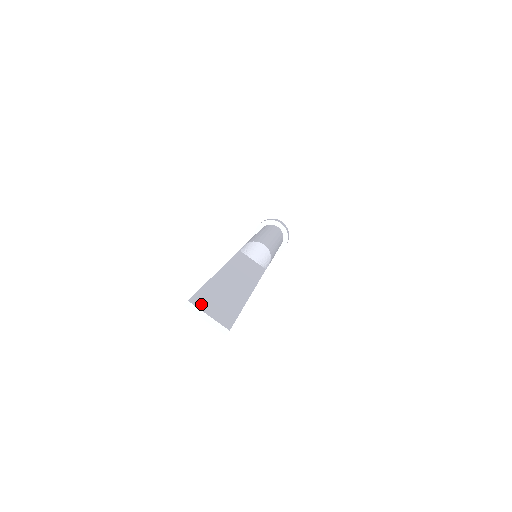
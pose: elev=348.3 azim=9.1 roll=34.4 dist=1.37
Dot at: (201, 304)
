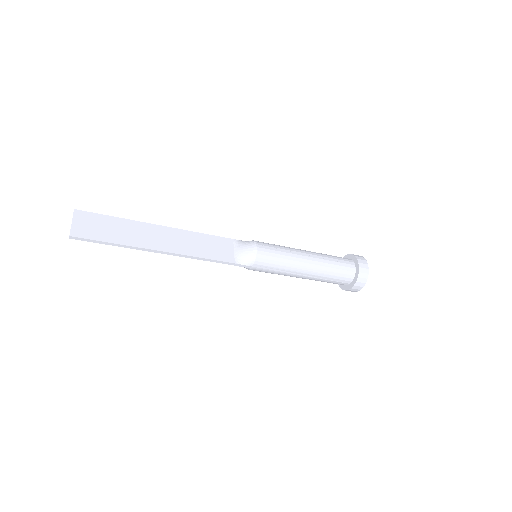
Dot at: (81, 217)
